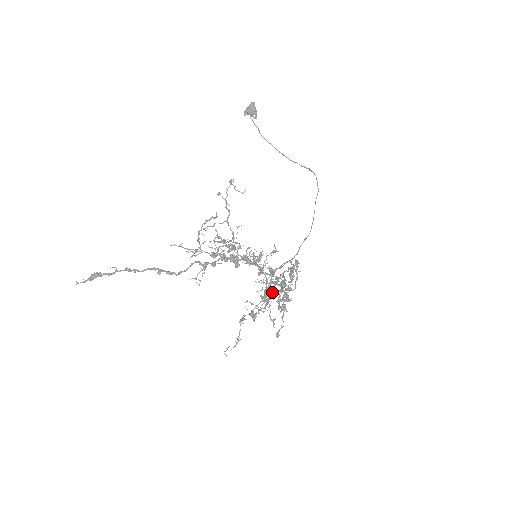
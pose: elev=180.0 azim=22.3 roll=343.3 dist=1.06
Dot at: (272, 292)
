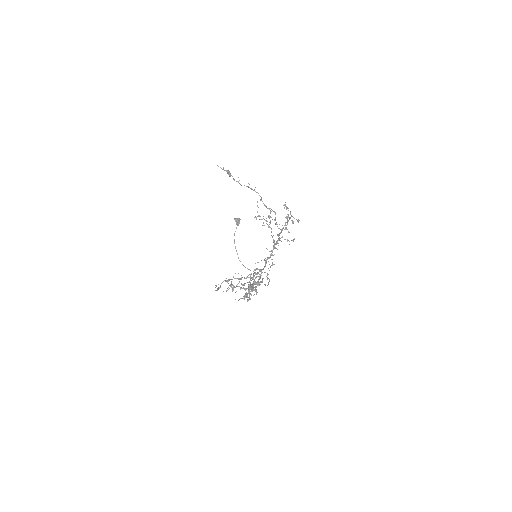
Dot at: occluded
